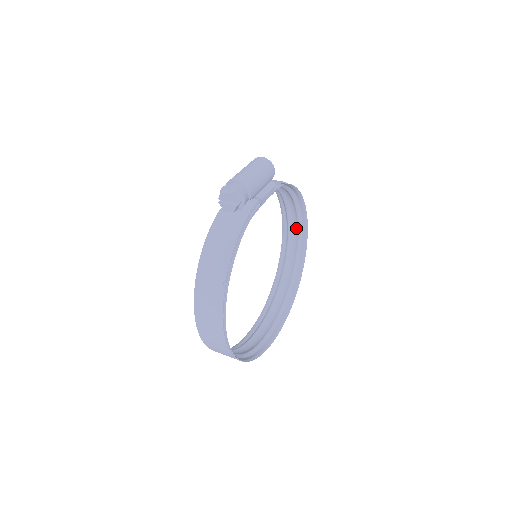
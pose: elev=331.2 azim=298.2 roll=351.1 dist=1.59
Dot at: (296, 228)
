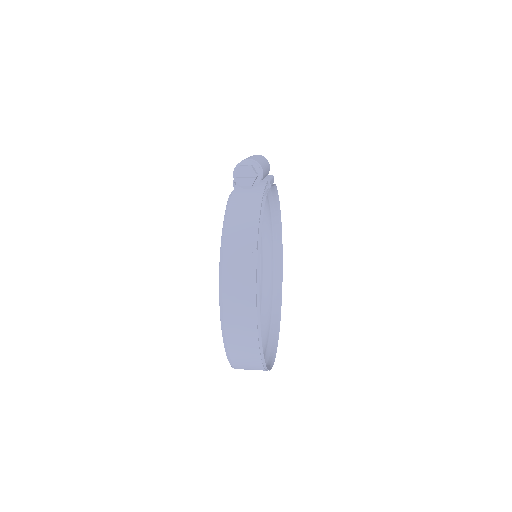
Dot at: (271, 251)
